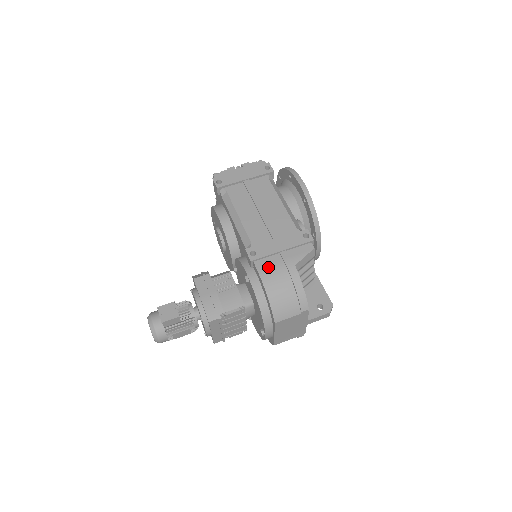
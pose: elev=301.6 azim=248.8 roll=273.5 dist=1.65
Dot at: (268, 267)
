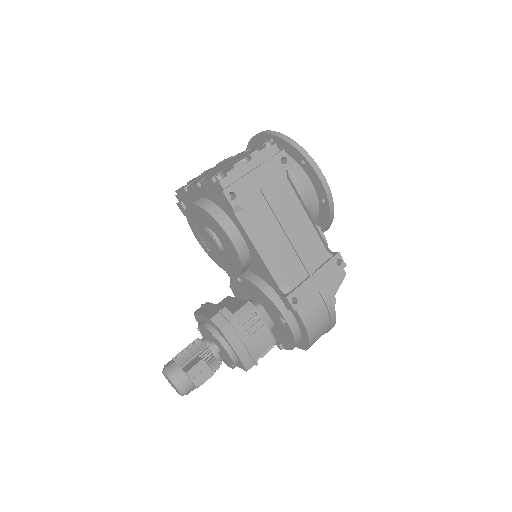
Dot at: (310, 312)
